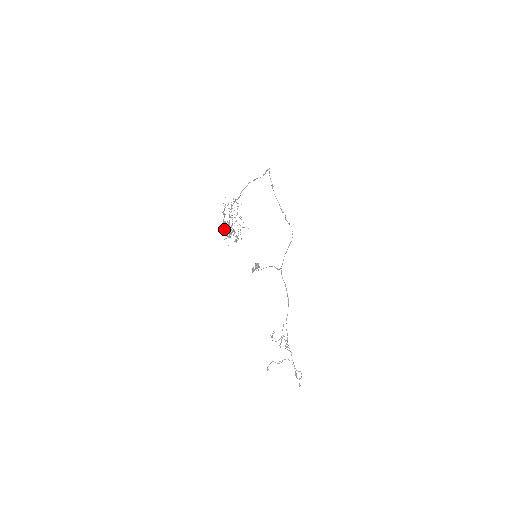
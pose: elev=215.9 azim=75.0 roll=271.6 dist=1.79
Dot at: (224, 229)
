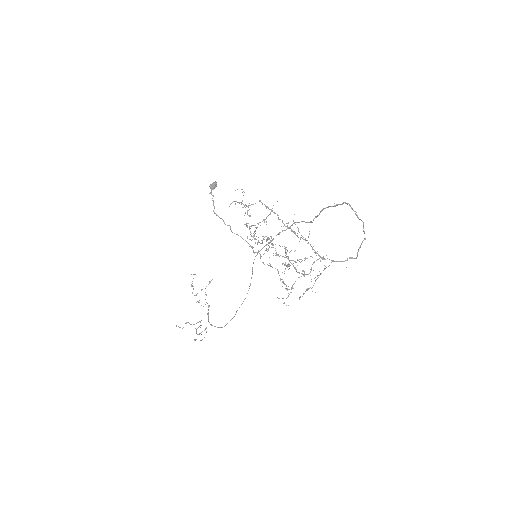
Dot at: occluded
